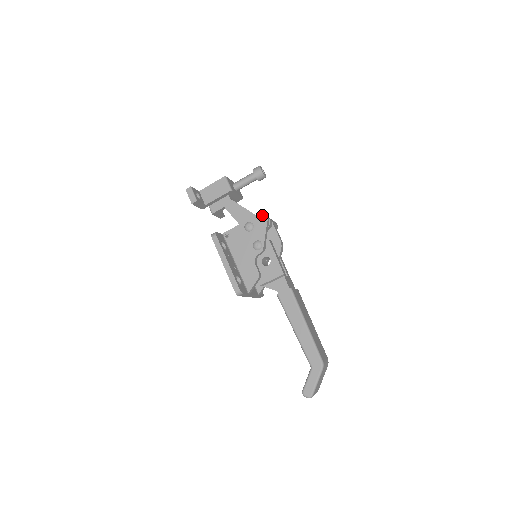
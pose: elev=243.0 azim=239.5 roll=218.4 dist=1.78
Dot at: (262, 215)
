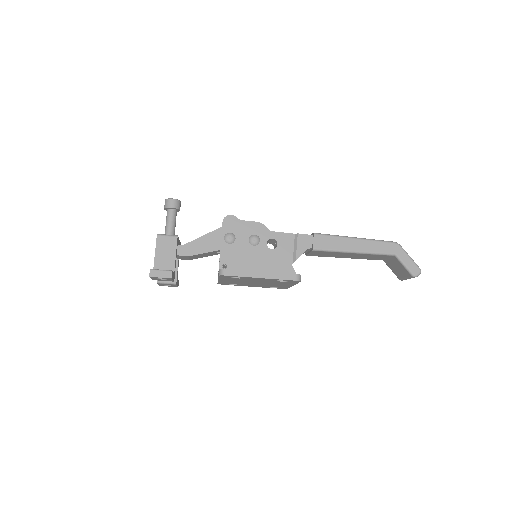
Dot at: (226, 218)
